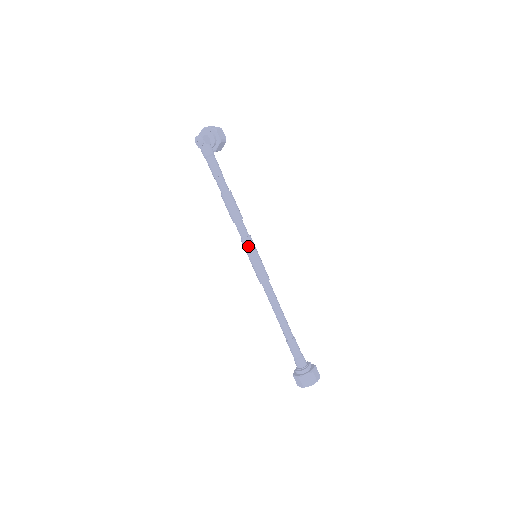
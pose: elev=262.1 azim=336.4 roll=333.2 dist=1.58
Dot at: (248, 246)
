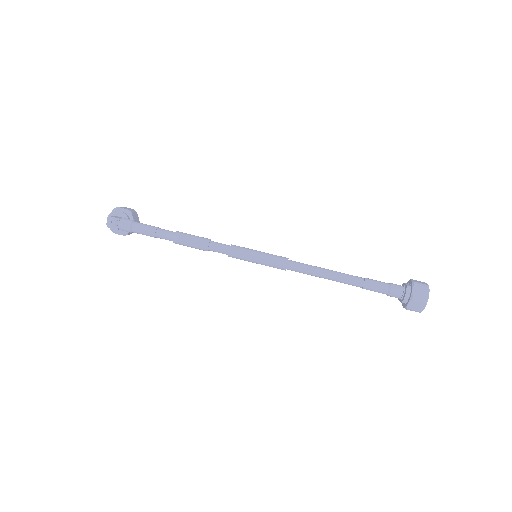
Dot at: (240, 252)
